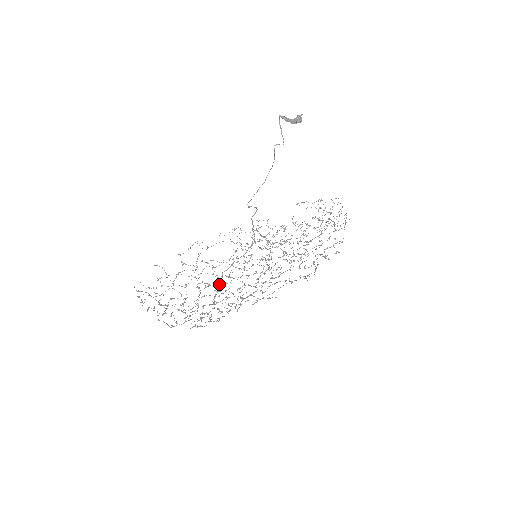
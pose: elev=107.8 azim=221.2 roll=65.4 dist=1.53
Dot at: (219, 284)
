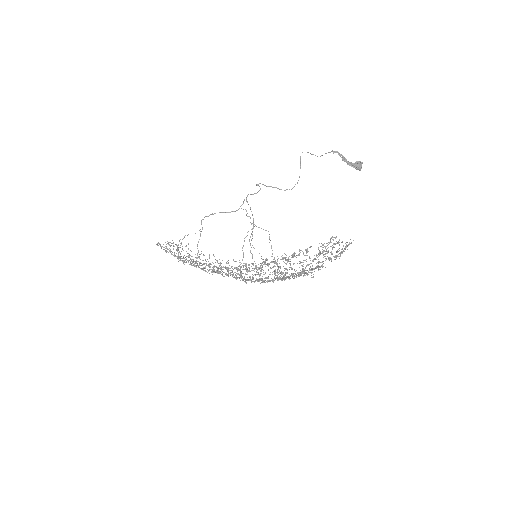
Dot at: occluded
